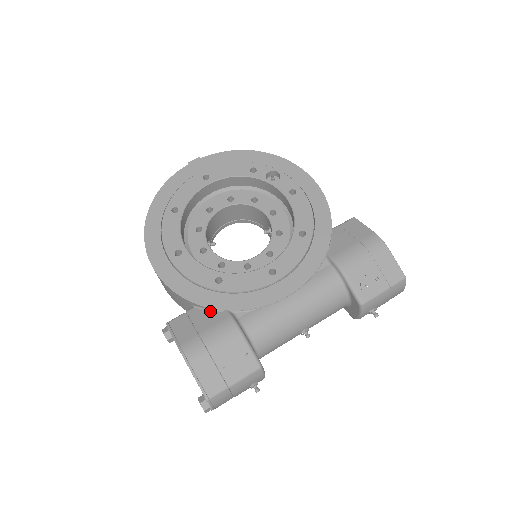
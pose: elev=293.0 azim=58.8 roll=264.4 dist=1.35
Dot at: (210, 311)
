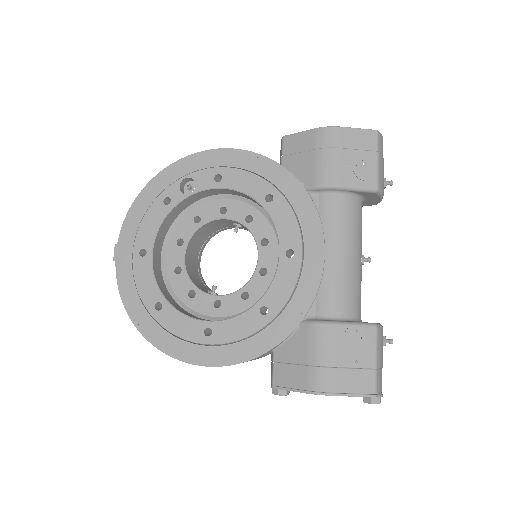
Dot at: (289, 339)
